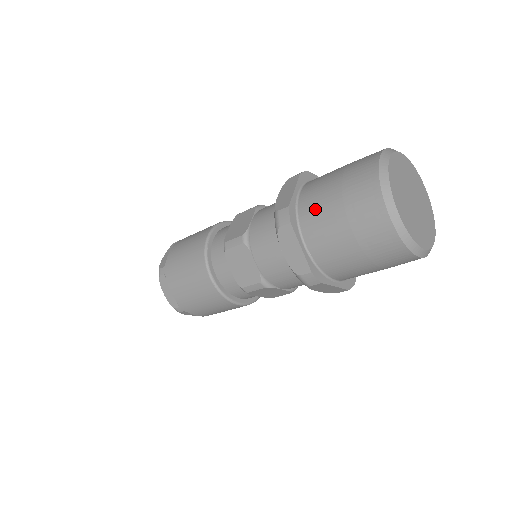
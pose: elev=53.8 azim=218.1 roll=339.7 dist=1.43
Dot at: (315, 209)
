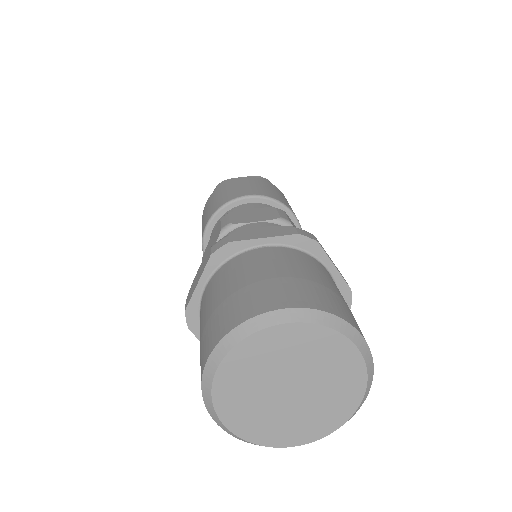
Dot at: occluded
